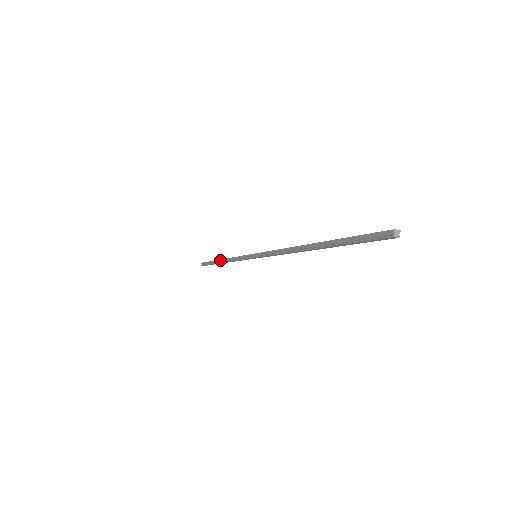
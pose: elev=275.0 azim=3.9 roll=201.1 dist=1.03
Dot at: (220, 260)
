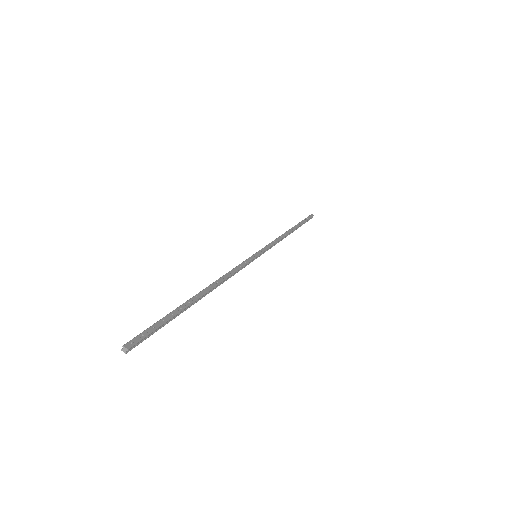
Dot at: (290, 229)
